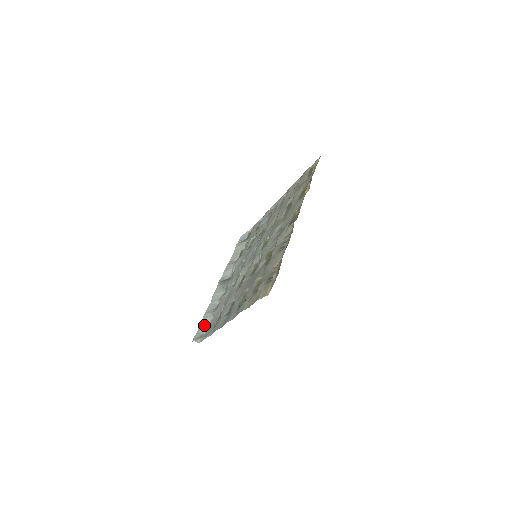
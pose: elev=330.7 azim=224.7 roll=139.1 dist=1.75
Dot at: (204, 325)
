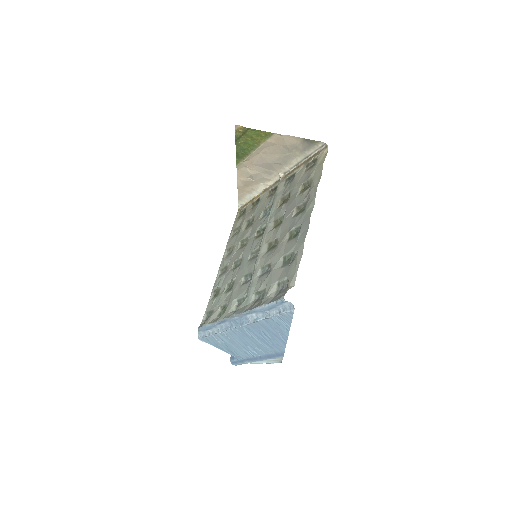
Dot at: (273, 299)
